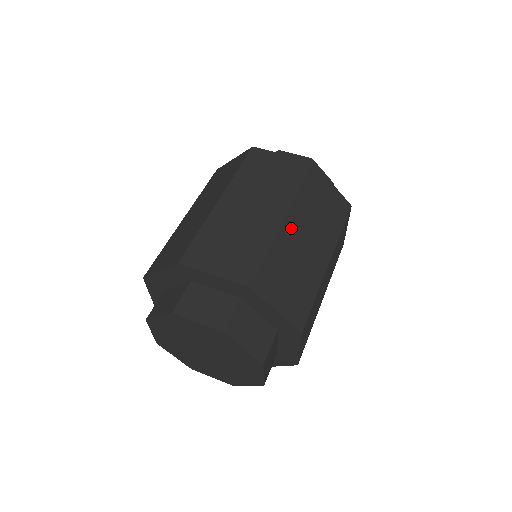
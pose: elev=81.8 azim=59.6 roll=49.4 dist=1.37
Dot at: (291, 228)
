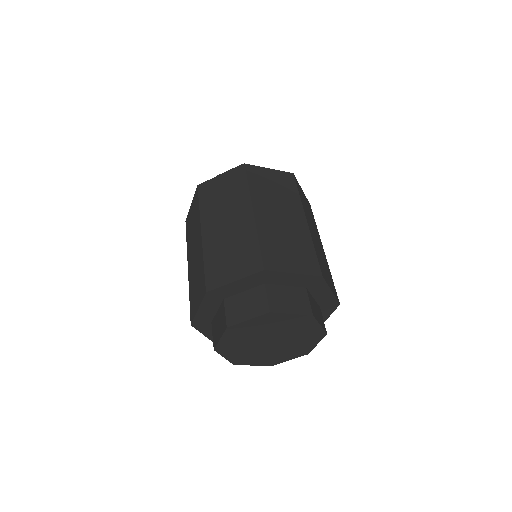
Dot at: (263, 215)
